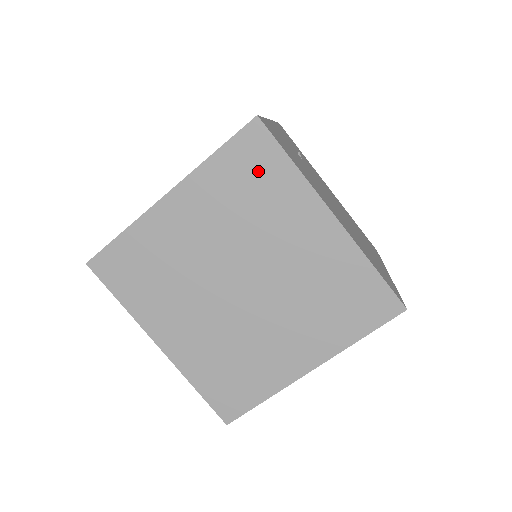
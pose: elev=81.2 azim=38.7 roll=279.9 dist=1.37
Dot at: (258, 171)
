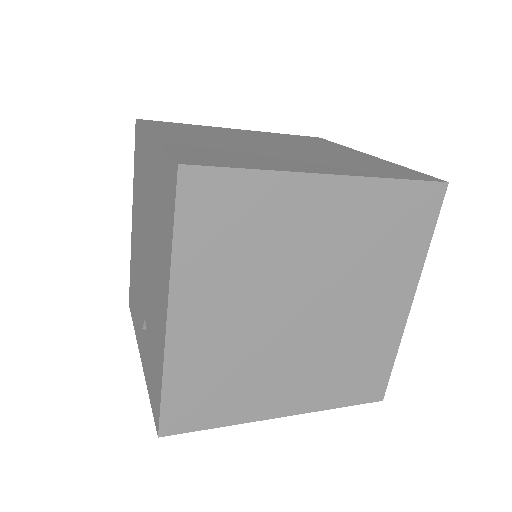
Dot at: (408, 225)
